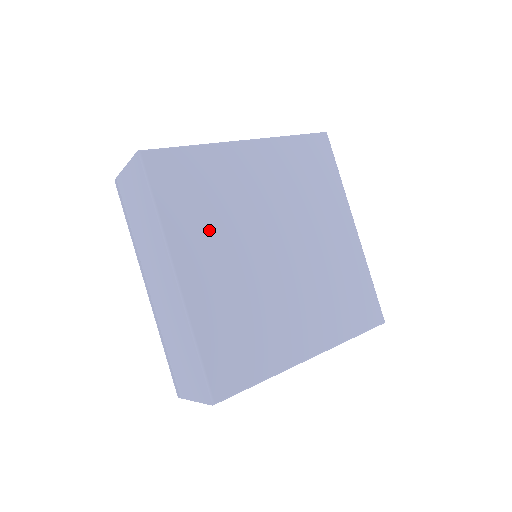
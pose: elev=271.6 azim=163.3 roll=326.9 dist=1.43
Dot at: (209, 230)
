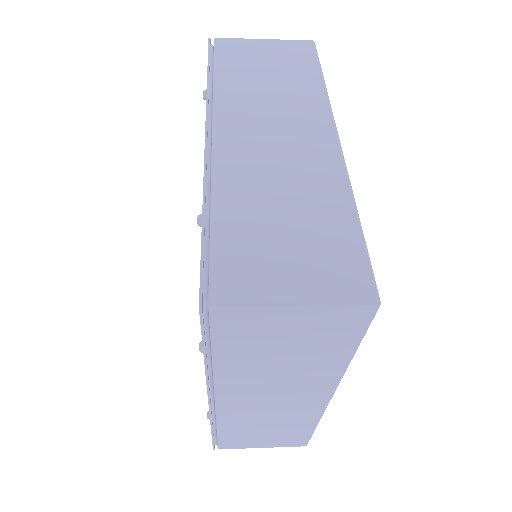
Dot at: occluded
